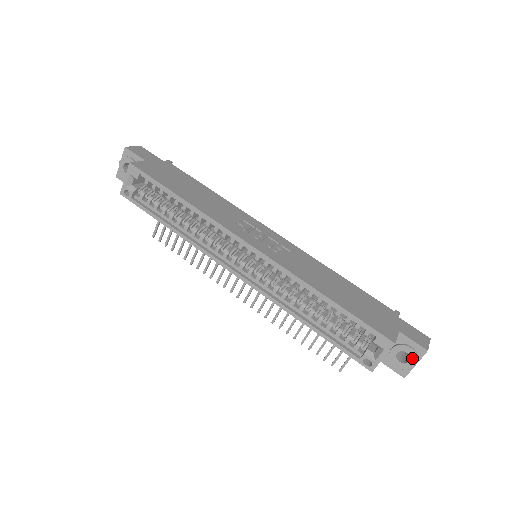
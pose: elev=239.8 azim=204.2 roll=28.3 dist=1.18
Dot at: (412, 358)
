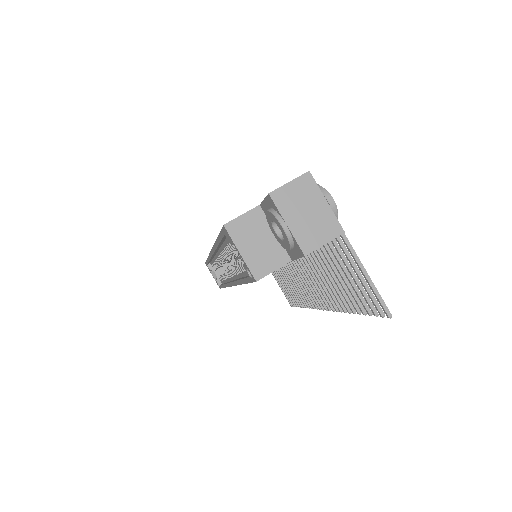
Dot at: (275, 221)
